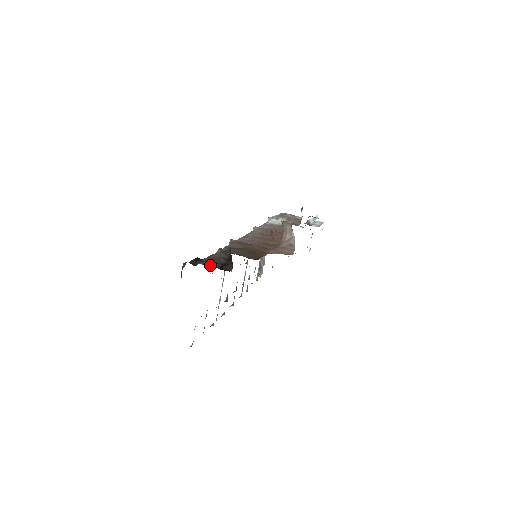
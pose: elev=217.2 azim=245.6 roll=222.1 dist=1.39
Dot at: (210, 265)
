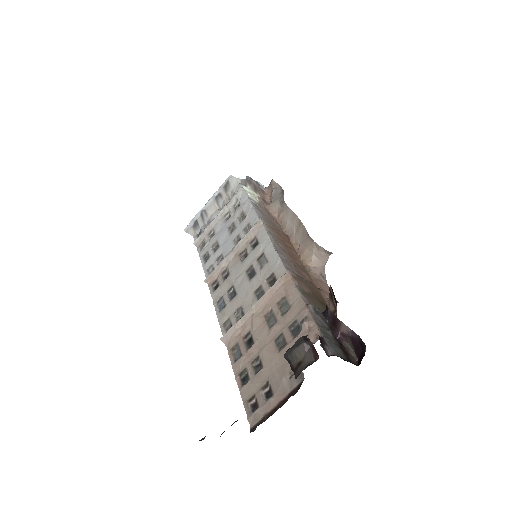
Dot at: (341, 355)
